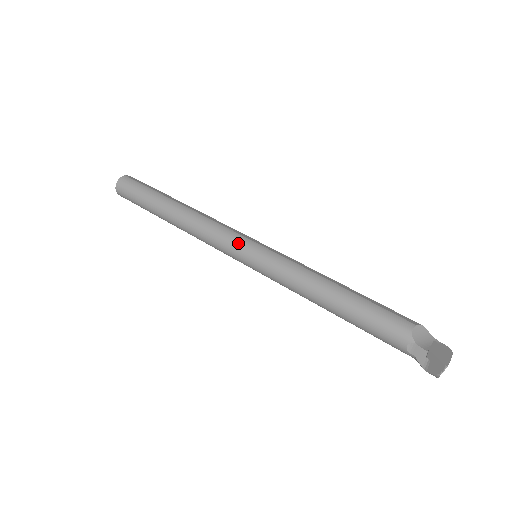
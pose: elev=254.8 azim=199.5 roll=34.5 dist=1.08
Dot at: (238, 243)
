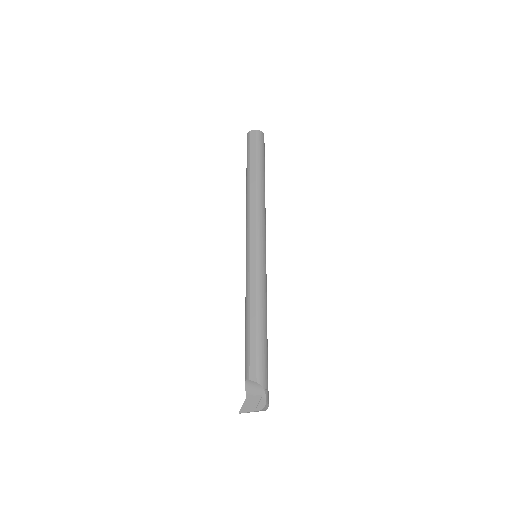
Dot at: (246, 244)
